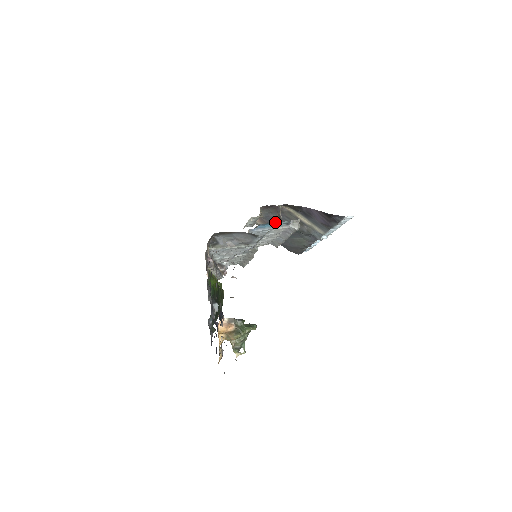
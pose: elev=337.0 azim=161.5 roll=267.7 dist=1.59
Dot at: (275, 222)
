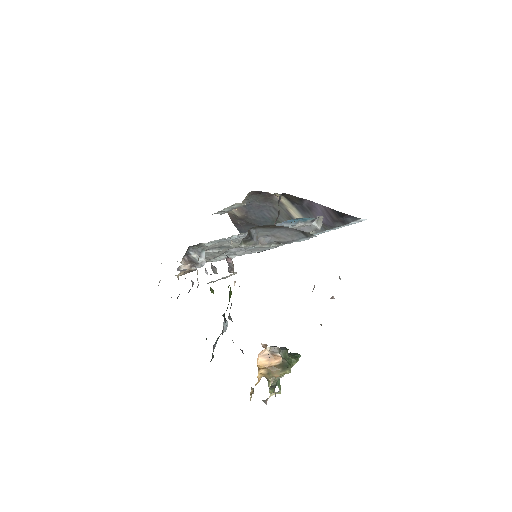
Dot at: (256, 212)
